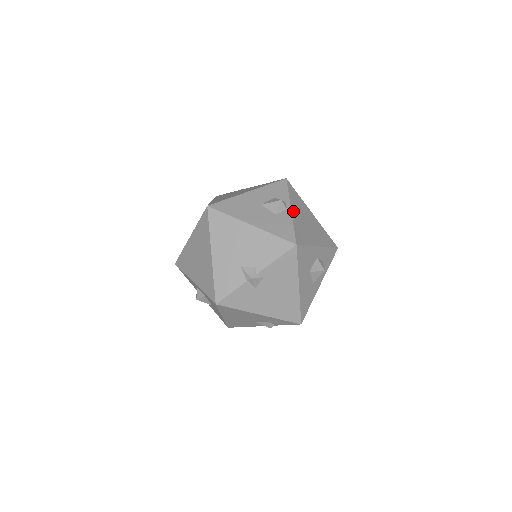
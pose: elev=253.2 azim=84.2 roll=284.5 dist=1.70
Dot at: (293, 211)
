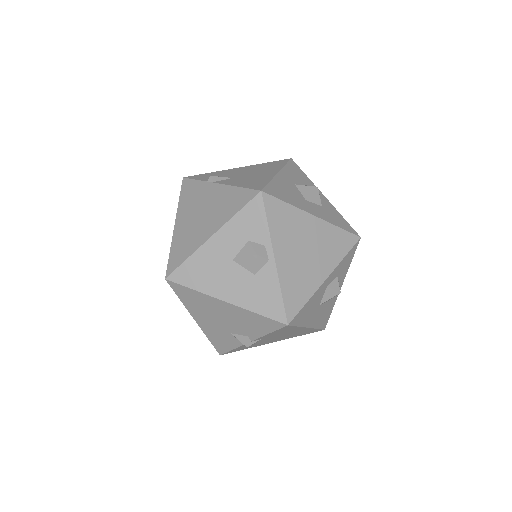
Dot at: (278, 258)
